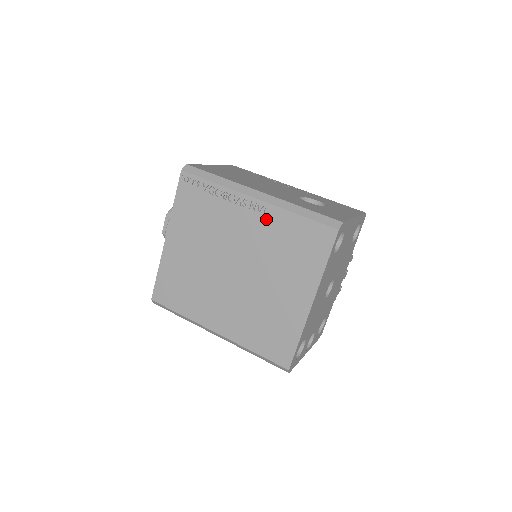
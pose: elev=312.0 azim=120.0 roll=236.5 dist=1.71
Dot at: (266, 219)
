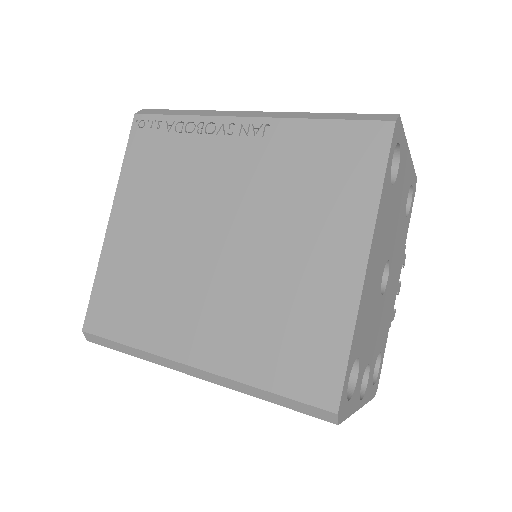
Dot at: (267, 142)
